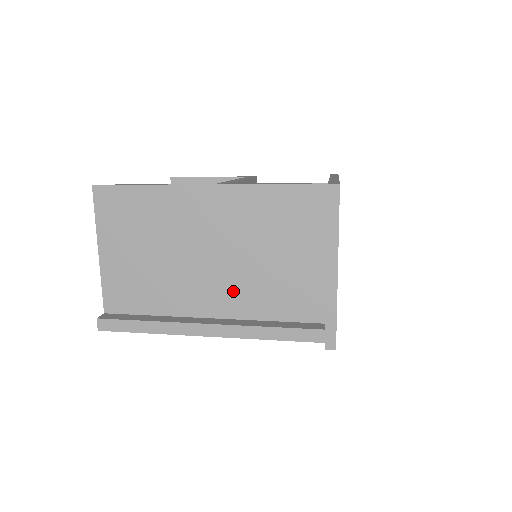
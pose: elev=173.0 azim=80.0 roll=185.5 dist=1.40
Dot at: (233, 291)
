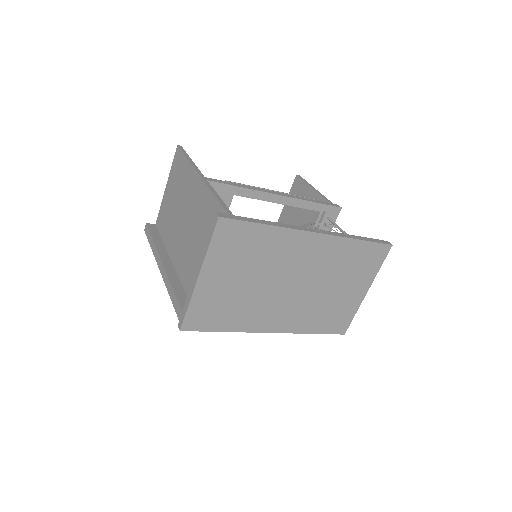
Dot at: (182, 253)
